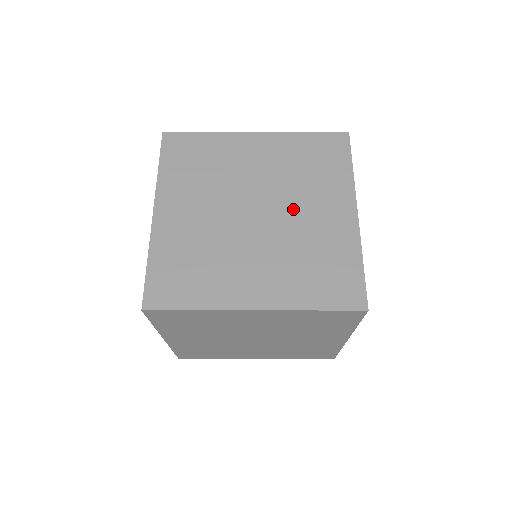
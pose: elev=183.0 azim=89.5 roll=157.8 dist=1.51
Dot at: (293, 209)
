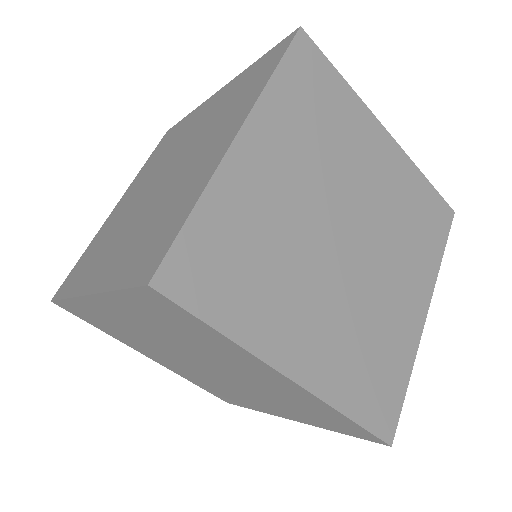
Dot at: (381, 265)
